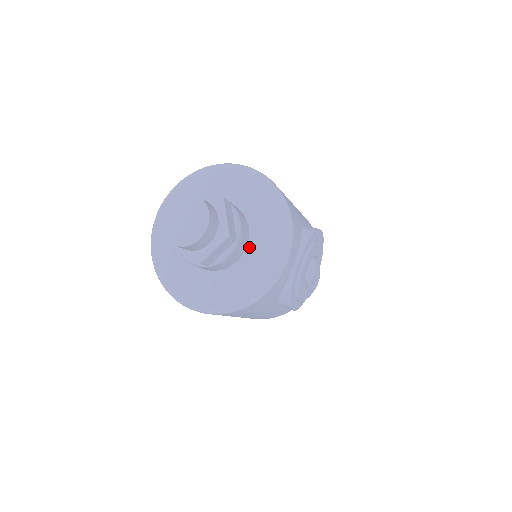
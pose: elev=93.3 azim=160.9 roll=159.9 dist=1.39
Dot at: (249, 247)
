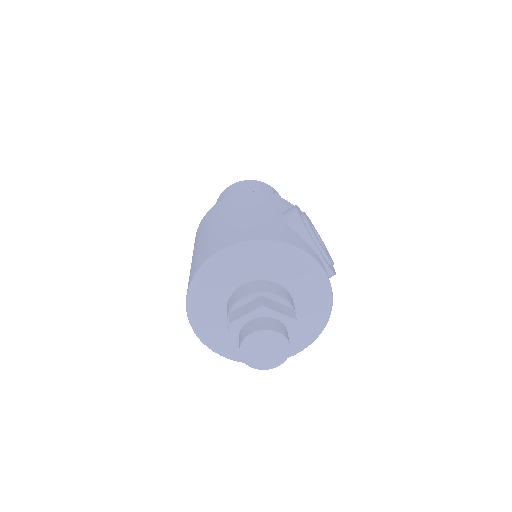
Dot at: (292, 293)
